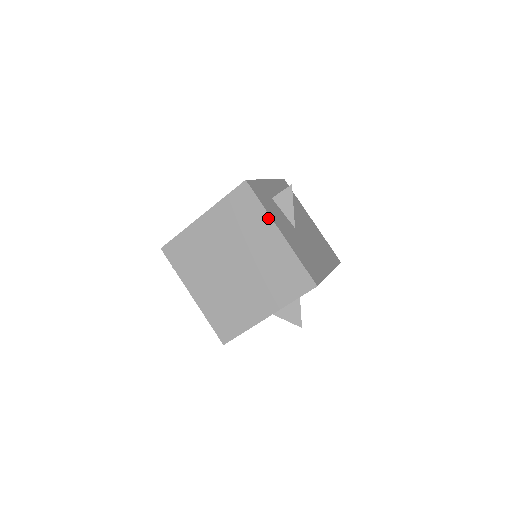
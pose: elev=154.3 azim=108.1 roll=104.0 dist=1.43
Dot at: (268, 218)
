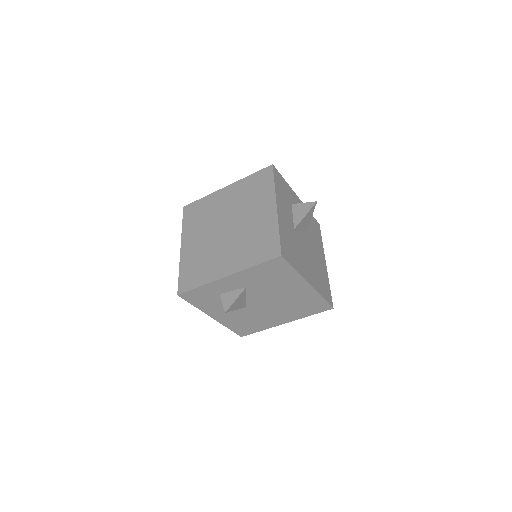
Dot at: (202, 309)
